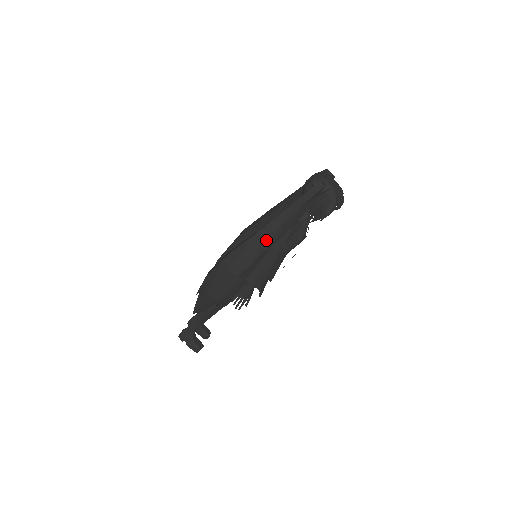
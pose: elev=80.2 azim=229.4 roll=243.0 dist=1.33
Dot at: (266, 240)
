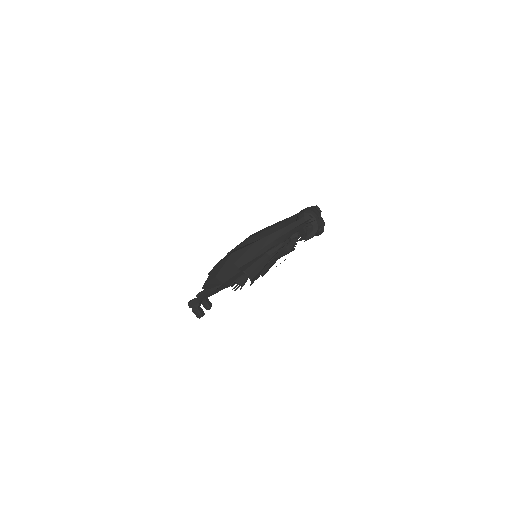
Dot at: (264, 247)
